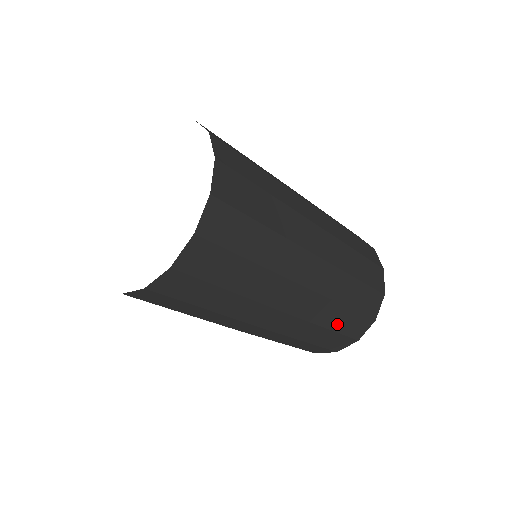
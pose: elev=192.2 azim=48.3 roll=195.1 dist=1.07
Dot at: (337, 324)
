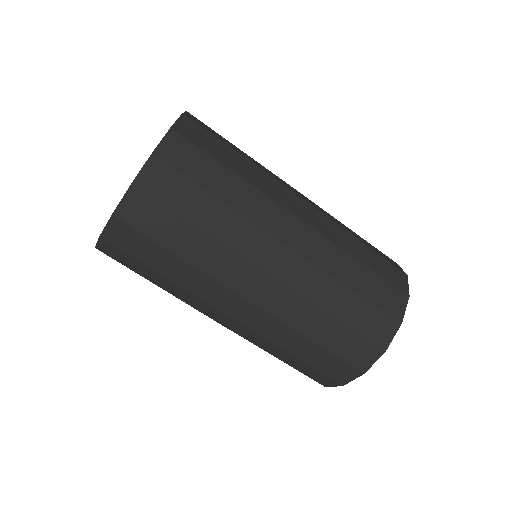
Dot at: (359, 285)
